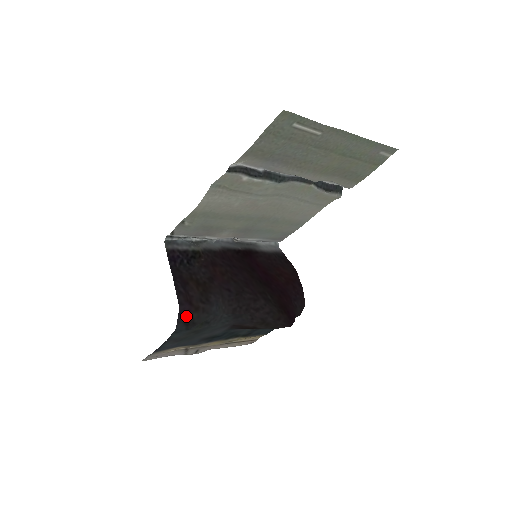
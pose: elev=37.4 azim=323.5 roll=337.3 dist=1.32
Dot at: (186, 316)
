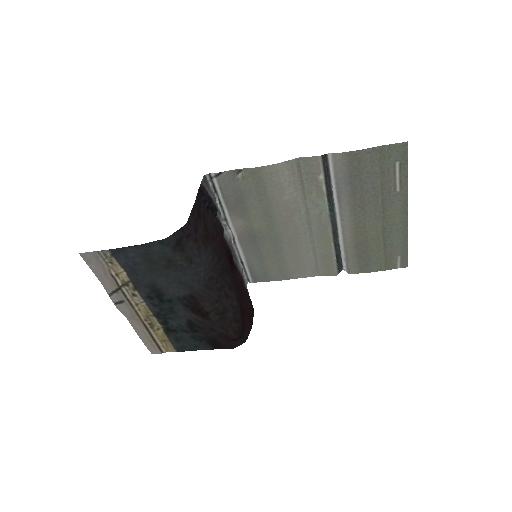
Dot at: (184, 236)
